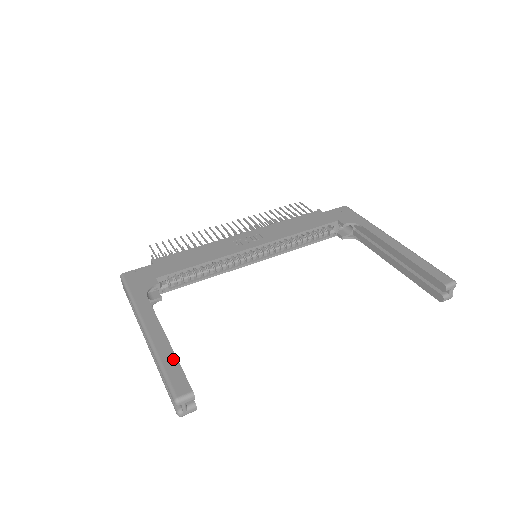
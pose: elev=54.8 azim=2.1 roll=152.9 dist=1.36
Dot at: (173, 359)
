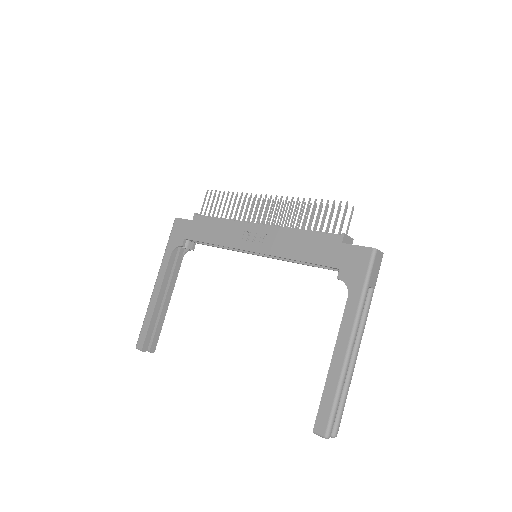
Dot at: (149, 320)
